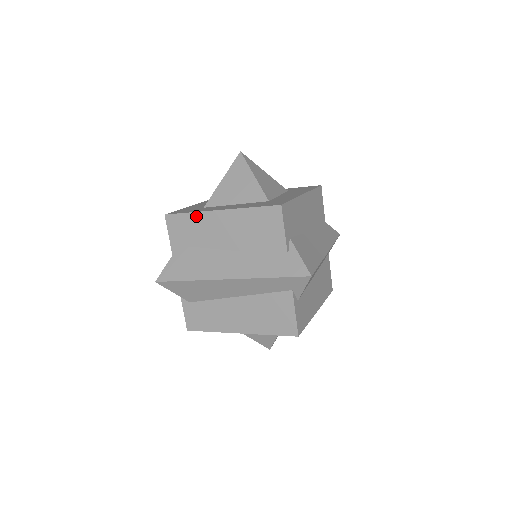
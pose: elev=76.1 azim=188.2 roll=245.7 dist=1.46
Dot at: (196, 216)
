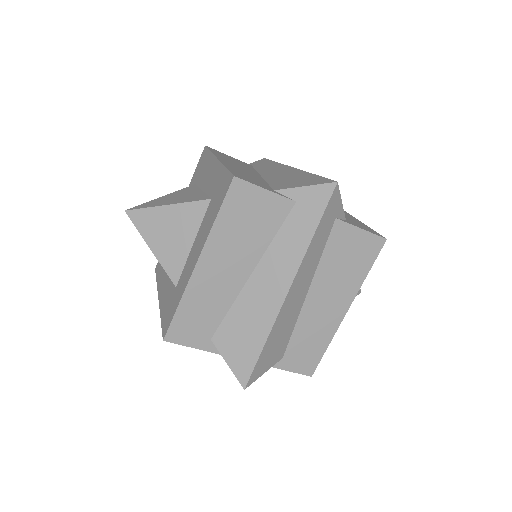
Dot at: (187, 298)
